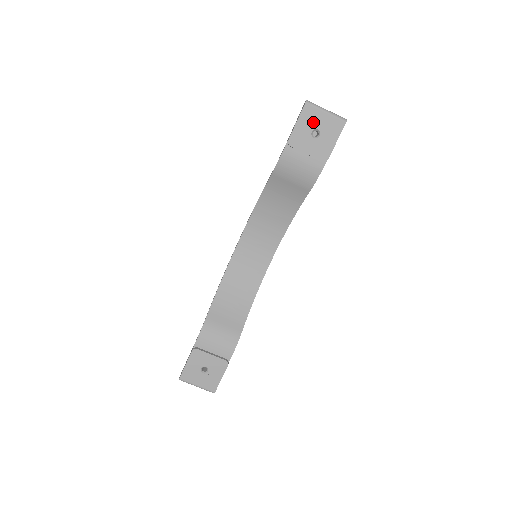
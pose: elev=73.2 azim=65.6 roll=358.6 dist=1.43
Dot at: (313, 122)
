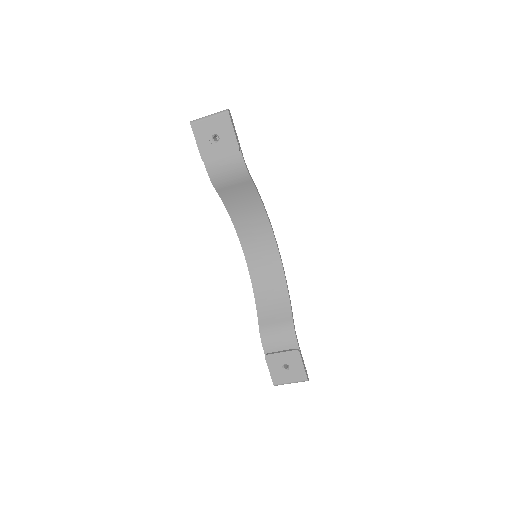
Dot at: (207, 132)
